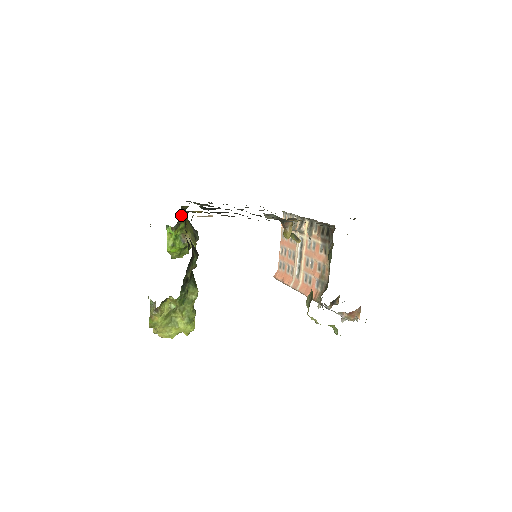
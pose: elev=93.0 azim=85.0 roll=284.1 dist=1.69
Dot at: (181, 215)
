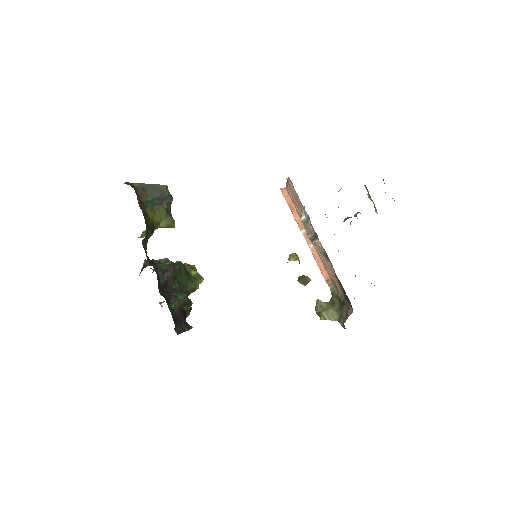
Dot at: (145, 241)
